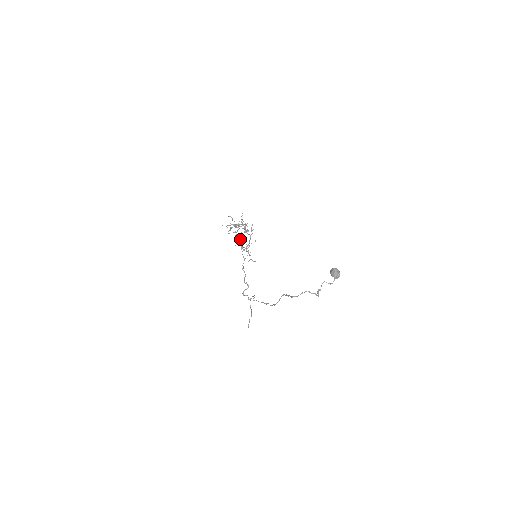
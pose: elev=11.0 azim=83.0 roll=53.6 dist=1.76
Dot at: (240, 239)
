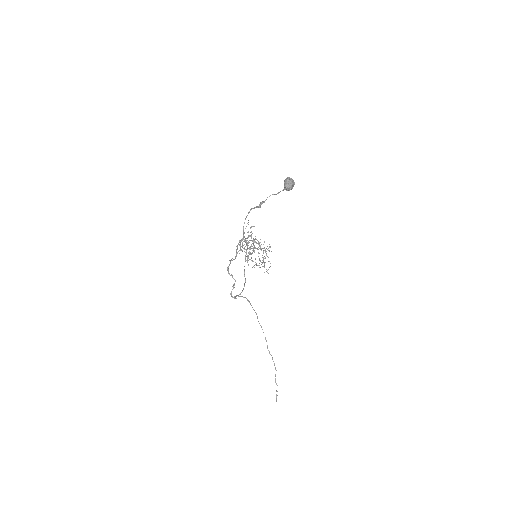
Dot at: (240, 240)
